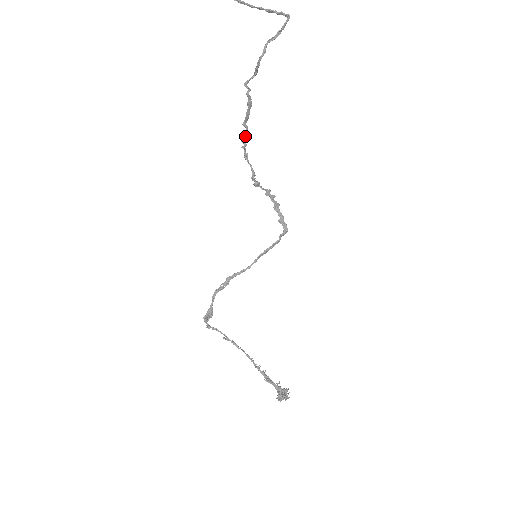
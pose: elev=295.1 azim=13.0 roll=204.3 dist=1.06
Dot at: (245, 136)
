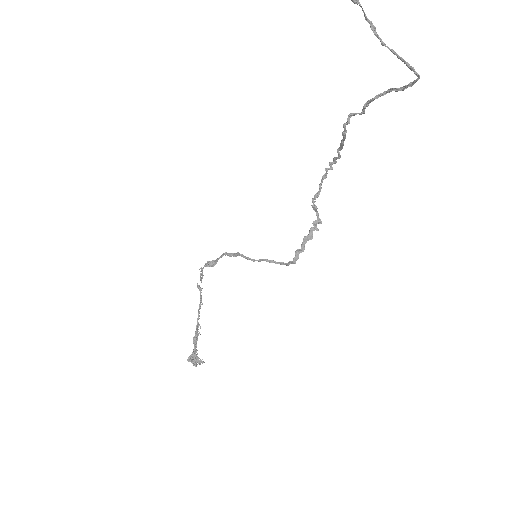
Dot at: (336, 161)
